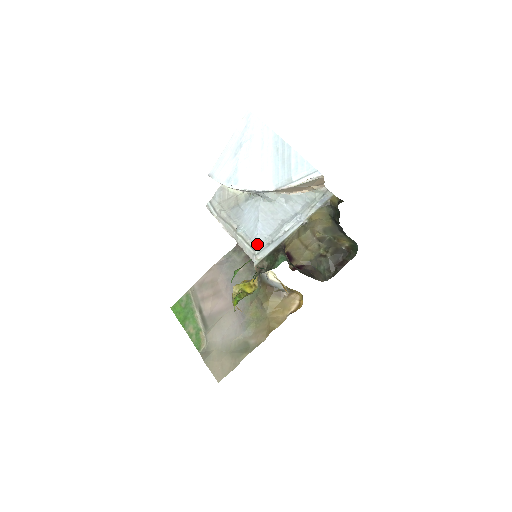
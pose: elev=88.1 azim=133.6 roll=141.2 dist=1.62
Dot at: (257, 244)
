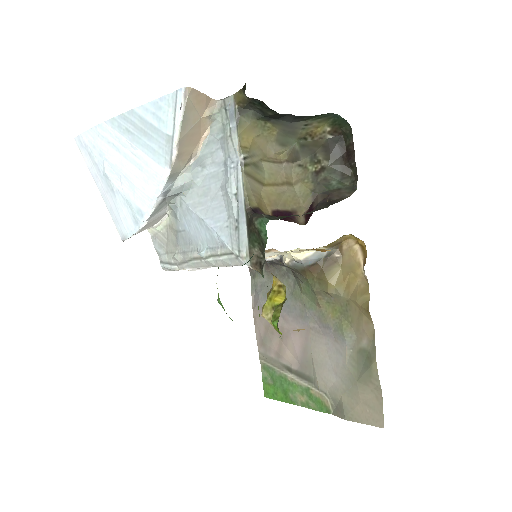
Dot at: (227, 243)
